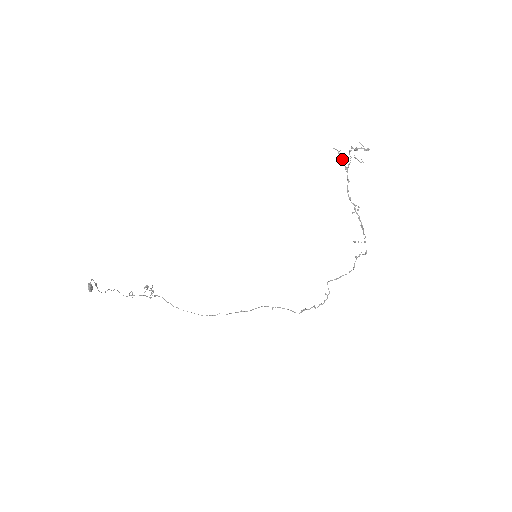
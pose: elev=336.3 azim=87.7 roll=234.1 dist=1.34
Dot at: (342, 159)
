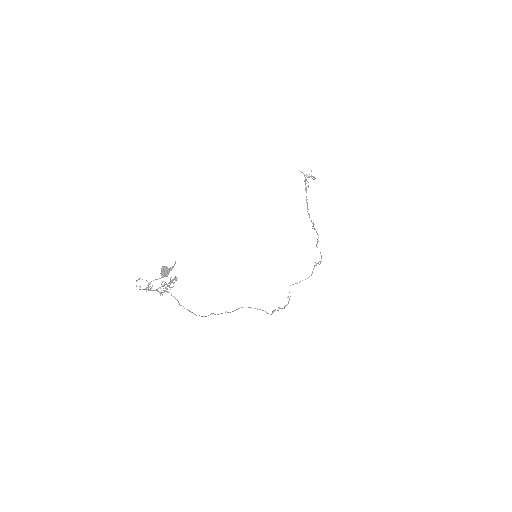
Dot at: occluded
